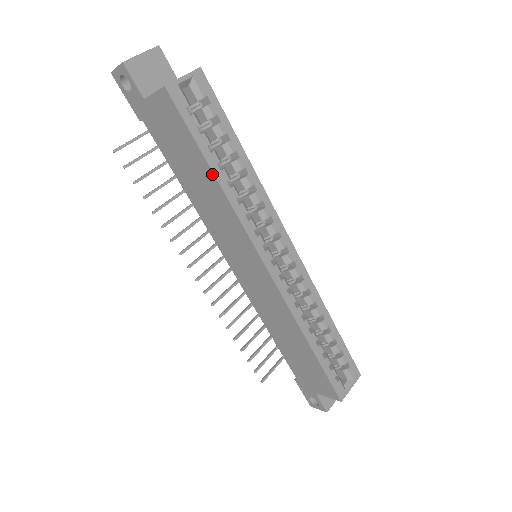
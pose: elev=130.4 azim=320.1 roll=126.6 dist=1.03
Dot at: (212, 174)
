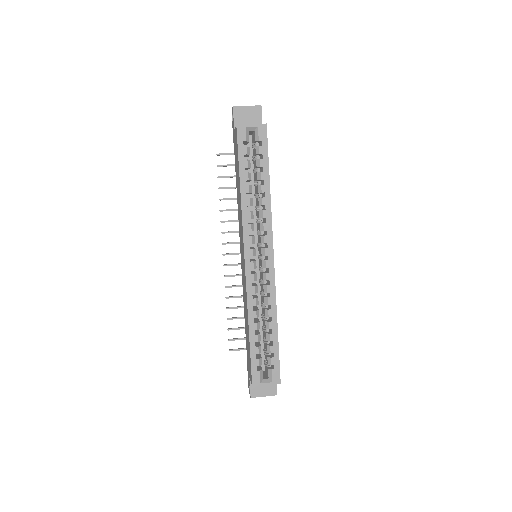
Dot at: (240, 185)
